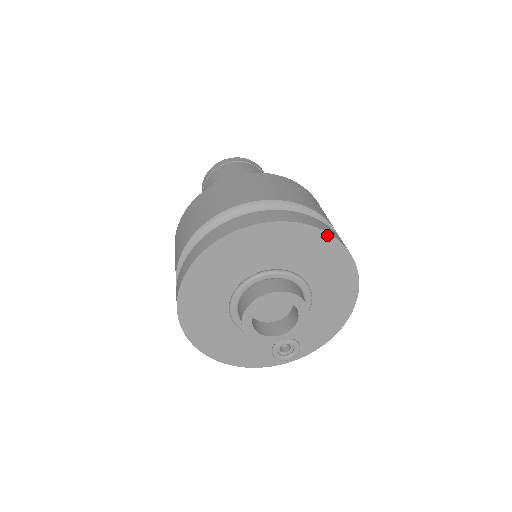
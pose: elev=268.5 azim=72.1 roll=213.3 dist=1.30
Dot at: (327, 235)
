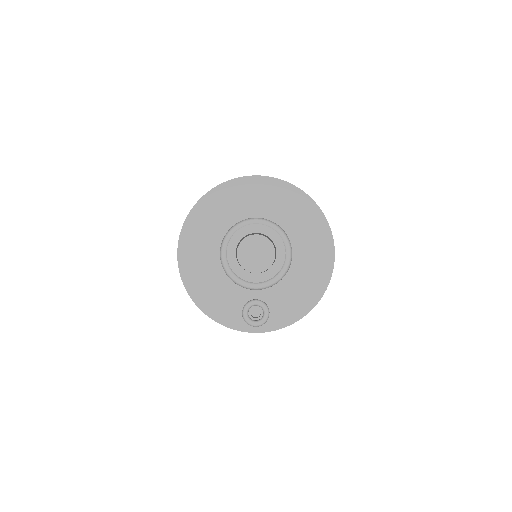
Dot at: (315, 206)
